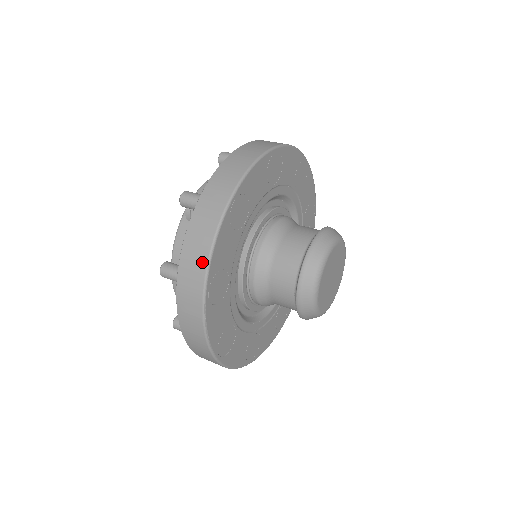
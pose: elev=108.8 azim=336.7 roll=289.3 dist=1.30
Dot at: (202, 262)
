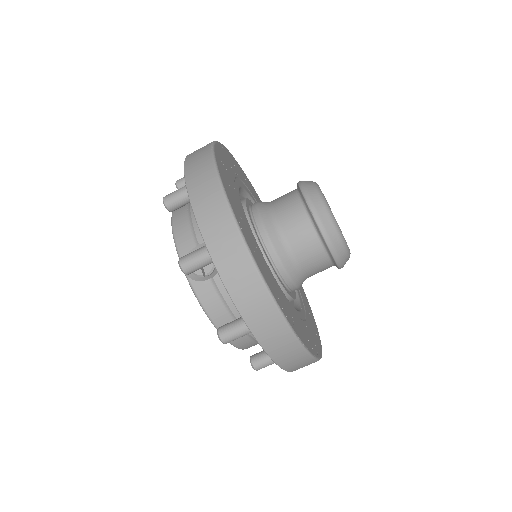
Dot at: (266, 302)
